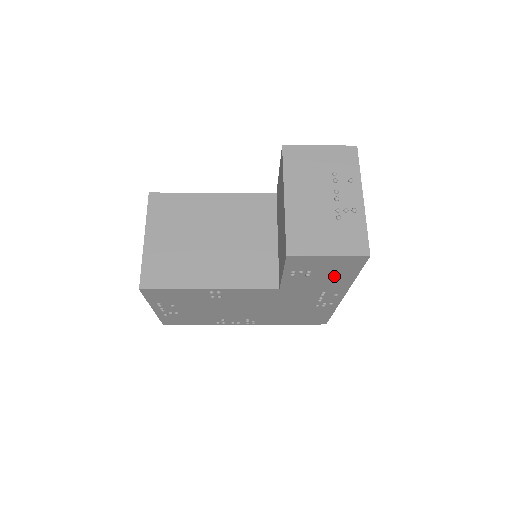
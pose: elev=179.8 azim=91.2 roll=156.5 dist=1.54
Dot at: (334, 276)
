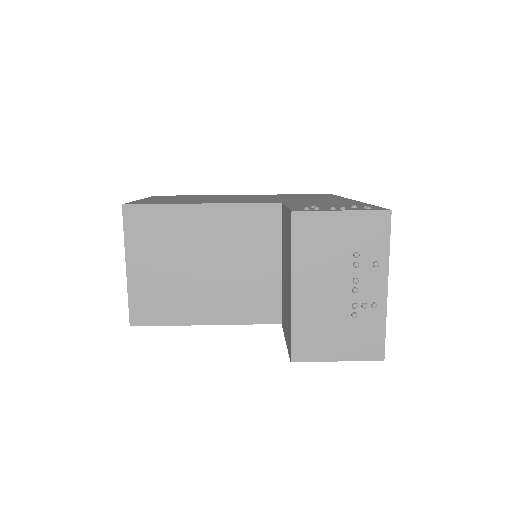
Dot at: occluded
